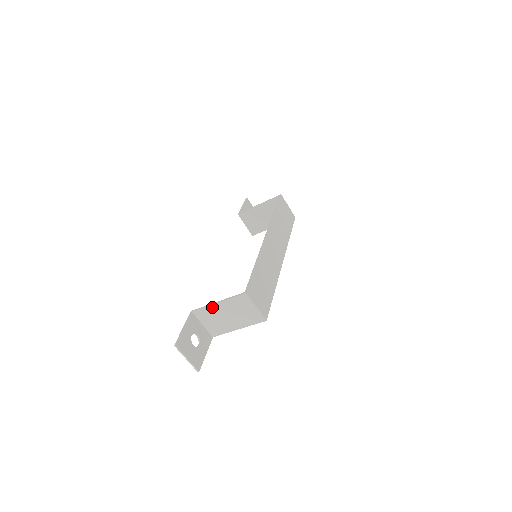
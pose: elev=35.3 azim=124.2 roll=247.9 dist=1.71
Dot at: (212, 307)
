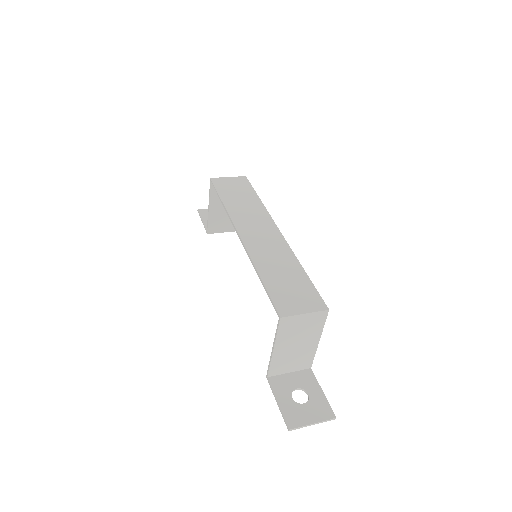
Dot at: (275, 357)
